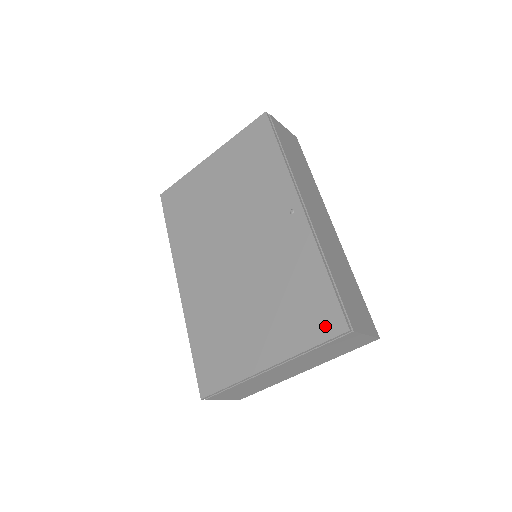
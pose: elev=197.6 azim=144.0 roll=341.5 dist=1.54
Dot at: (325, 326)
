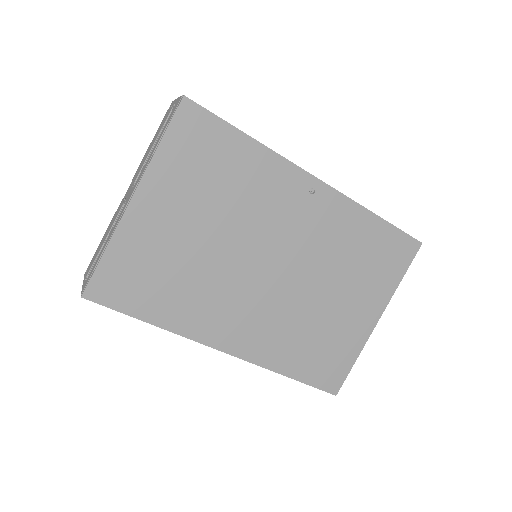
Dot at: (404, 256)
